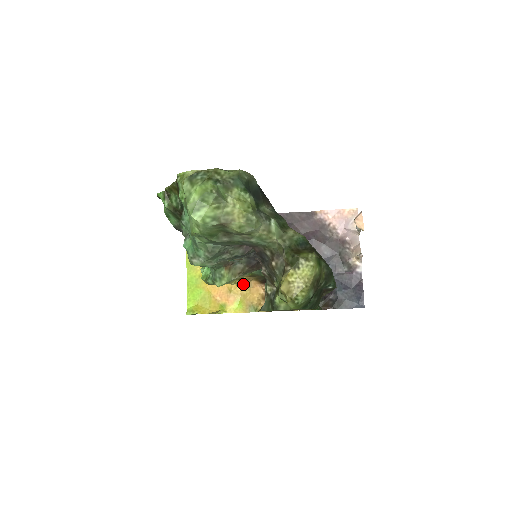
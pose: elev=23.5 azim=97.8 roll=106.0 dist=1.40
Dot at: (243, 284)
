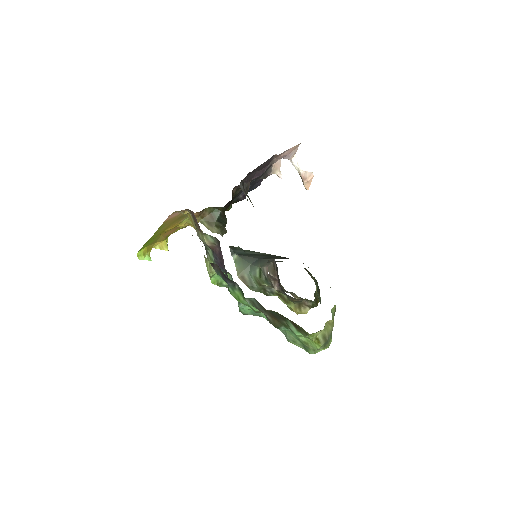
Dot at: occluded
